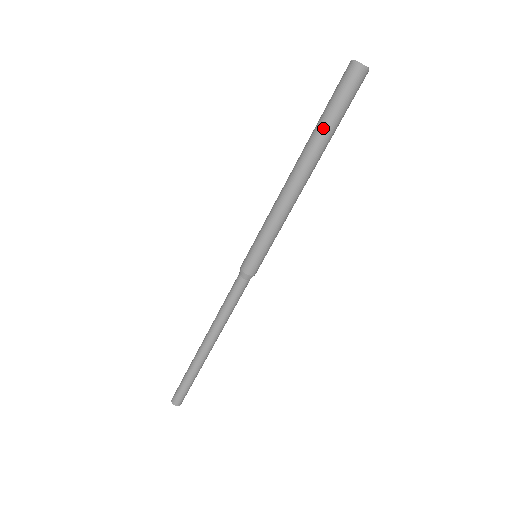
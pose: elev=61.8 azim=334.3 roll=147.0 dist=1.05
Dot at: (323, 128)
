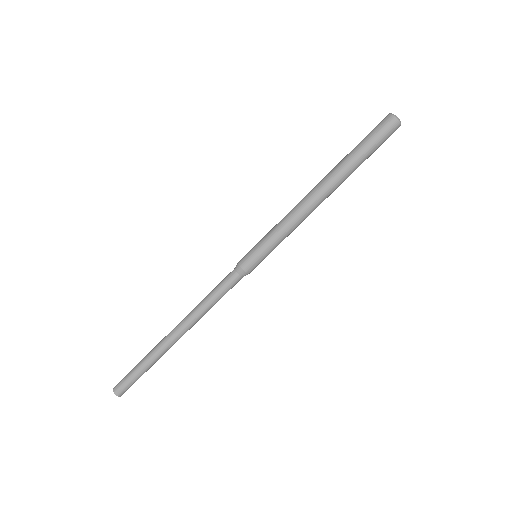
Dot at: (349, 155)
